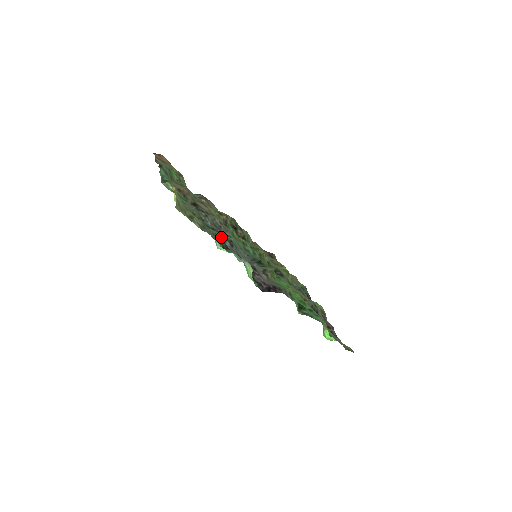
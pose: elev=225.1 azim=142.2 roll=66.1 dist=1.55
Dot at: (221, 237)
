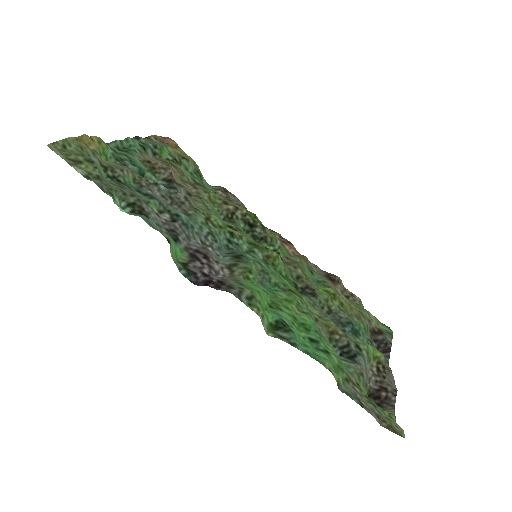
Dot at: (144, 201)
